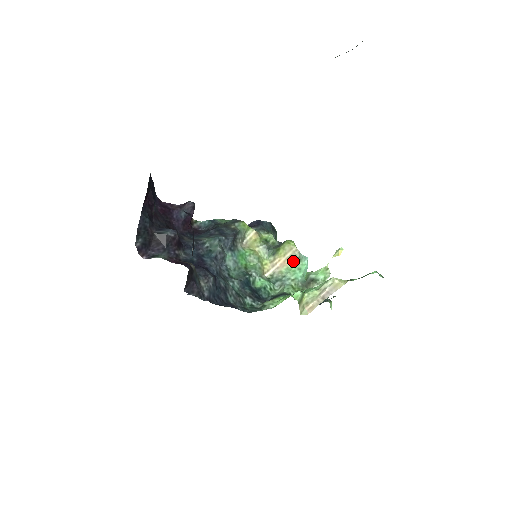
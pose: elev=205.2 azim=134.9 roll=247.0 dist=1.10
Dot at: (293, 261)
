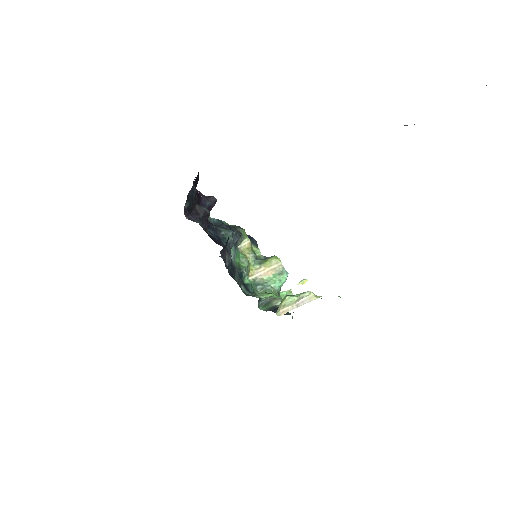
Dot at: (276, 273)
